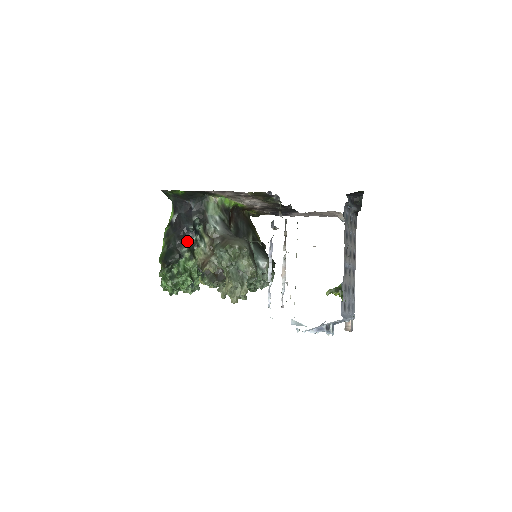
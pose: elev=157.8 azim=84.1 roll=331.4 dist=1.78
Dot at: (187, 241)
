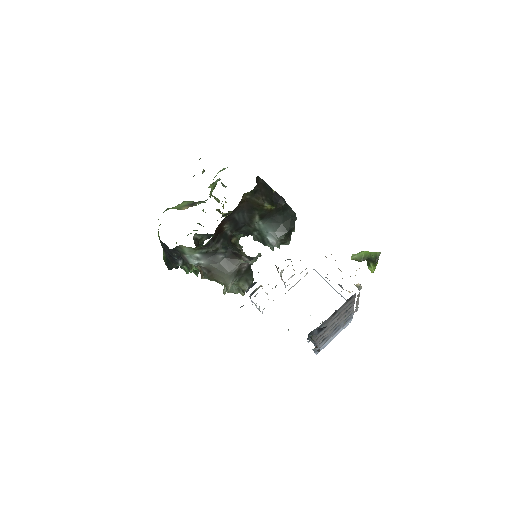
Dot at: (179, 258)
